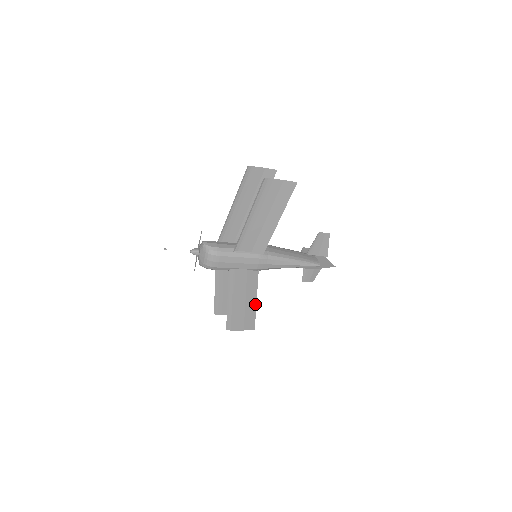
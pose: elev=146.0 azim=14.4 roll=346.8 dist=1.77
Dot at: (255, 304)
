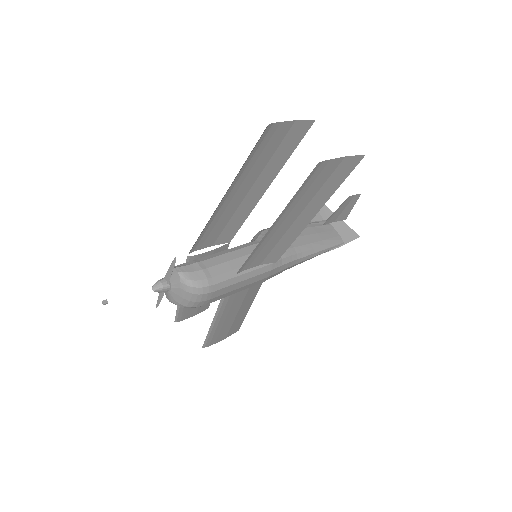
Dot at: (247, 311)
